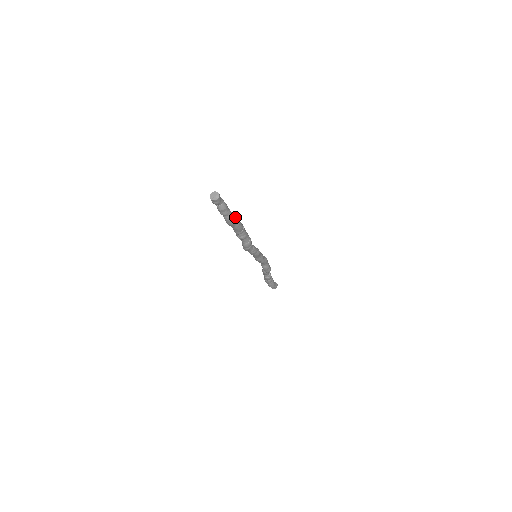
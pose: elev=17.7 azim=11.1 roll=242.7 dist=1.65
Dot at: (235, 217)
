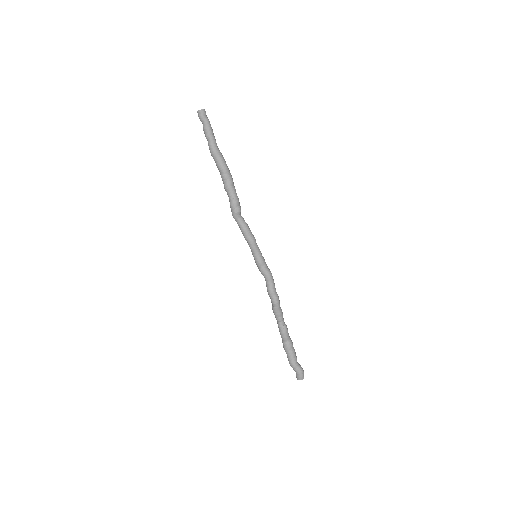
Dot at: (219, 150)
